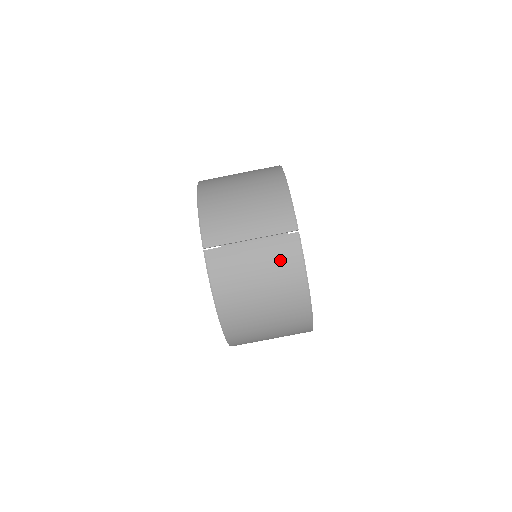
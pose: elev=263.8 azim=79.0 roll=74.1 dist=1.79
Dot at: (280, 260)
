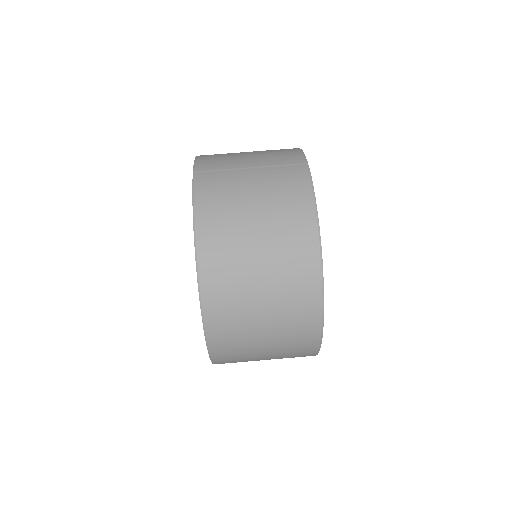
Dot at: (283, 185)
